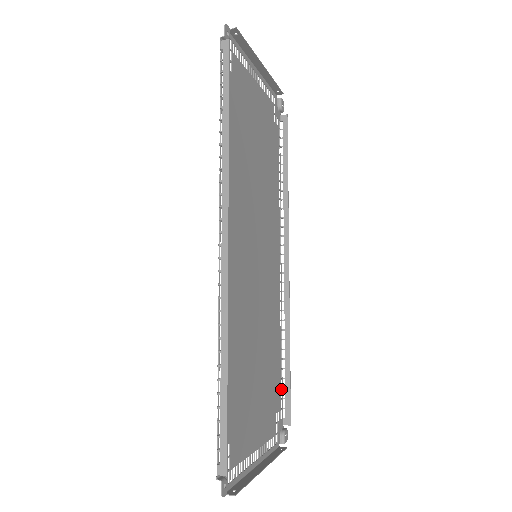
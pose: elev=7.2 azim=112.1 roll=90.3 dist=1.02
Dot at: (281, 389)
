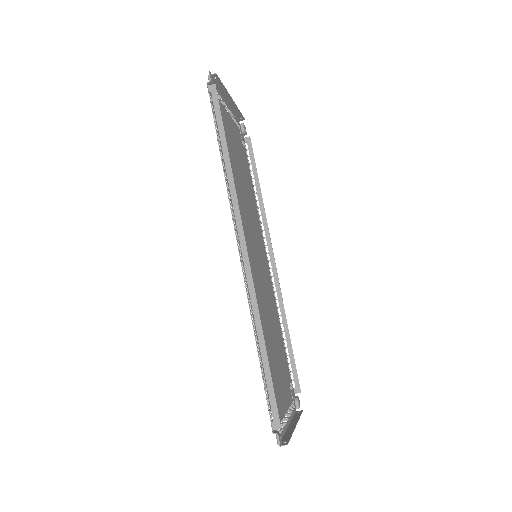
Dot at: (288, 364)
